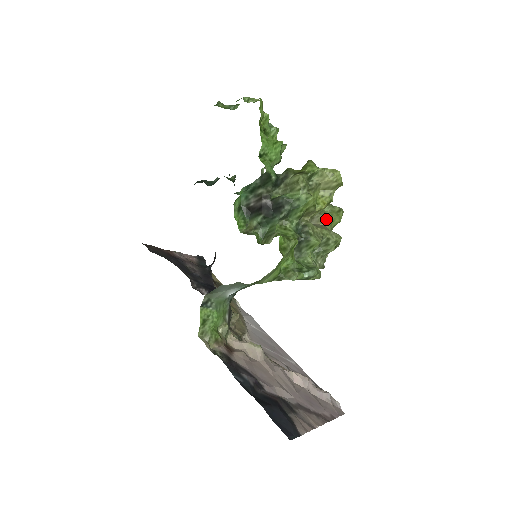
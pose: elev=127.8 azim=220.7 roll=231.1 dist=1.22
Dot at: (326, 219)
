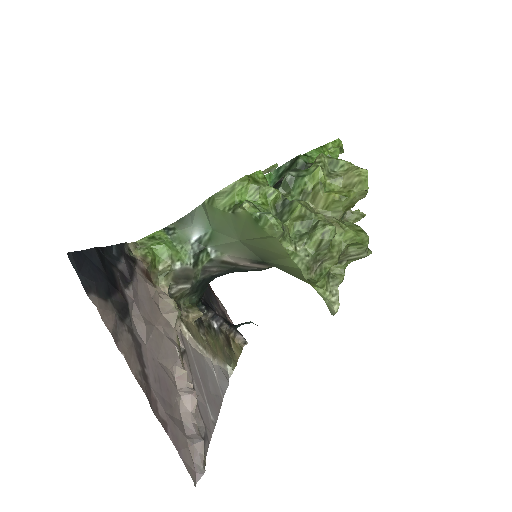
Dot at: (337, 222)
